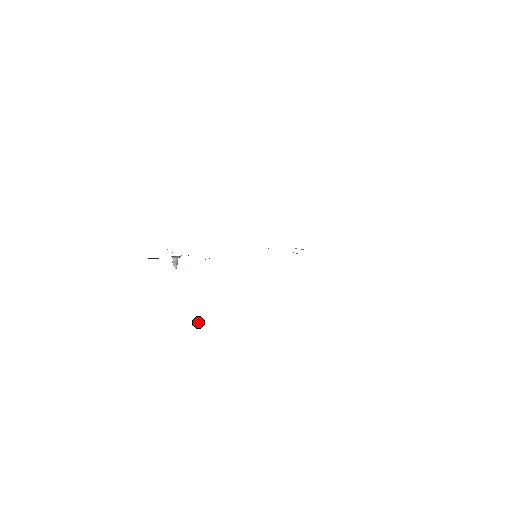
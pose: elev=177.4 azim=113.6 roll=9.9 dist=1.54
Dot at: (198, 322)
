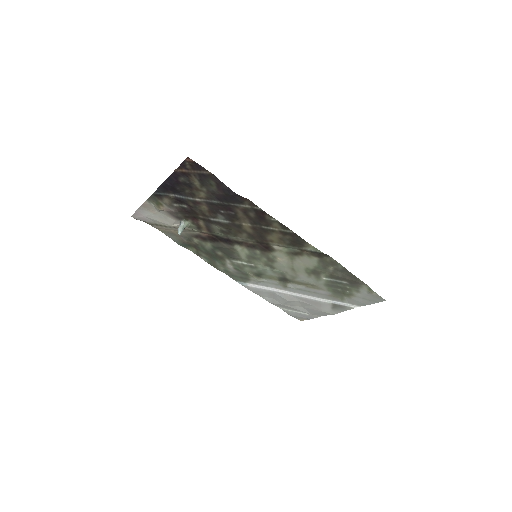
Dot at: occluded
